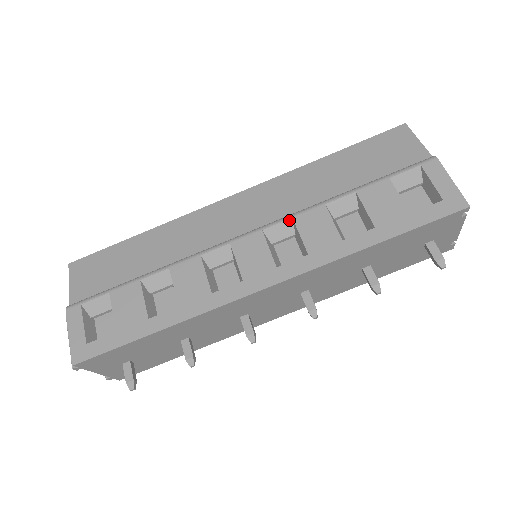
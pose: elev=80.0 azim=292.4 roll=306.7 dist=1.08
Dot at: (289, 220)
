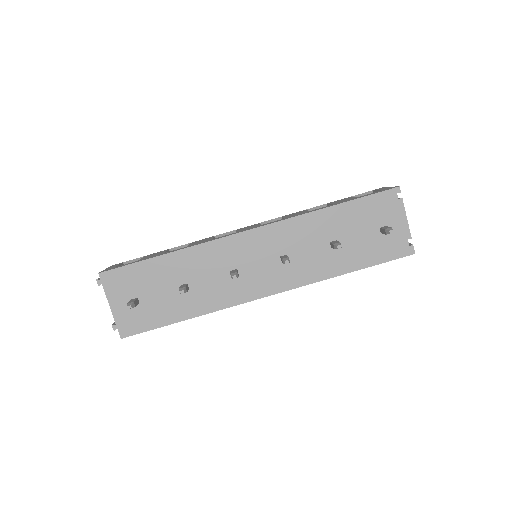
Dot at: (279, 218)
